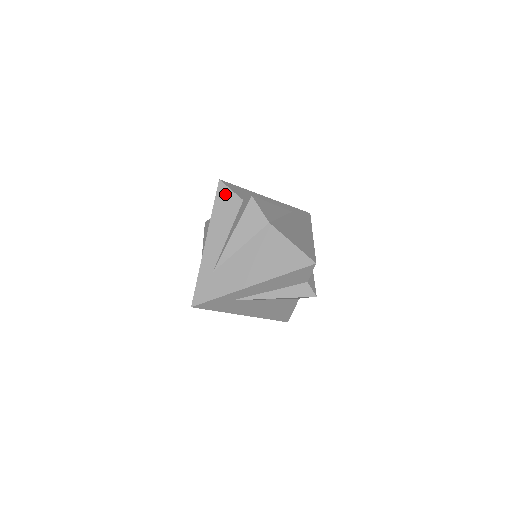
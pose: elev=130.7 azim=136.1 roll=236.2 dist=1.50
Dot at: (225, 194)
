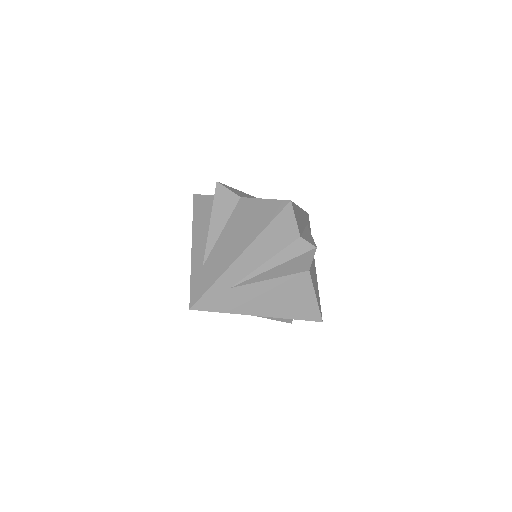
Dot at: (200, 201)
